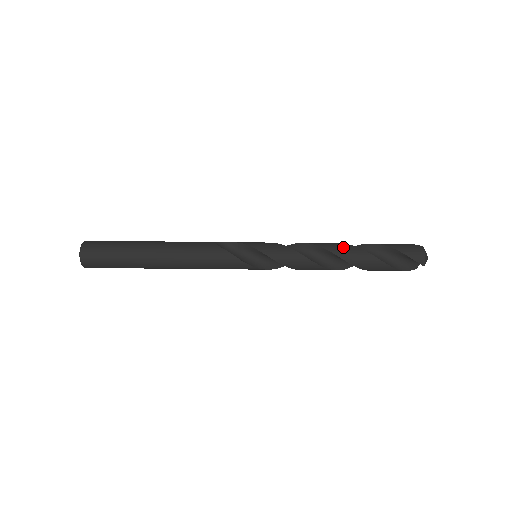
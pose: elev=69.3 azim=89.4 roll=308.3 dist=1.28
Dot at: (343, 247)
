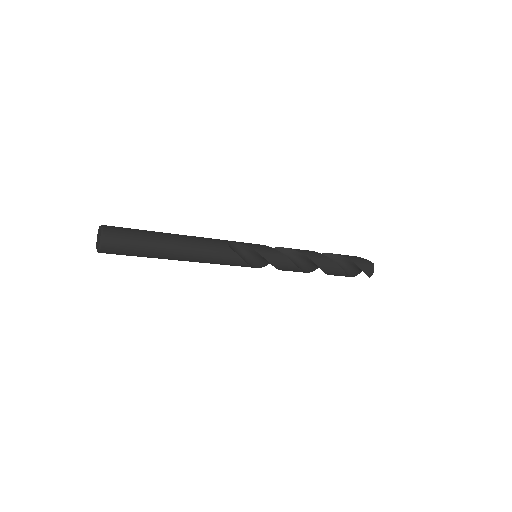
Dot at: (324, 260)
